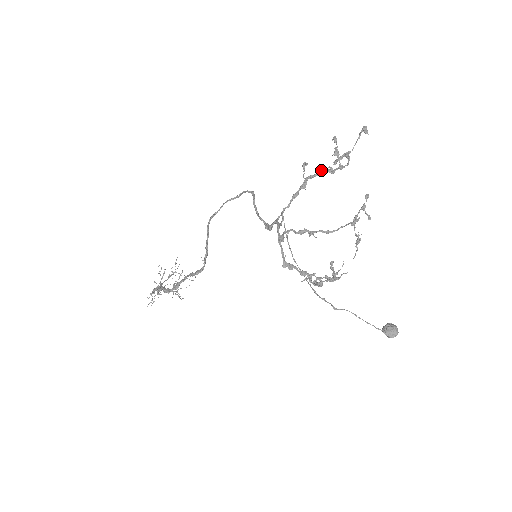
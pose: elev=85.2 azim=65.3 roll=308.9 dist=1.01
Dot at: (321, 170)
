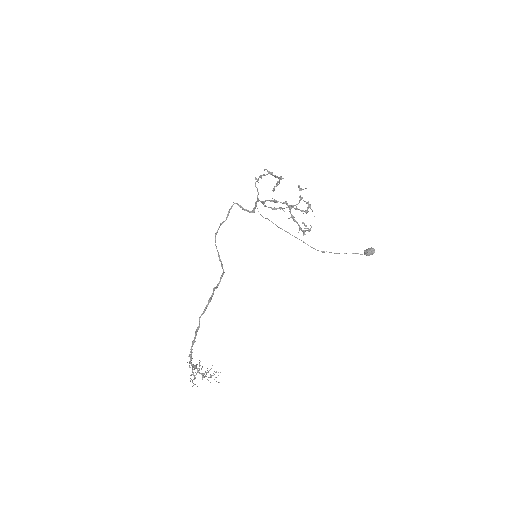
Dot at: occluded
